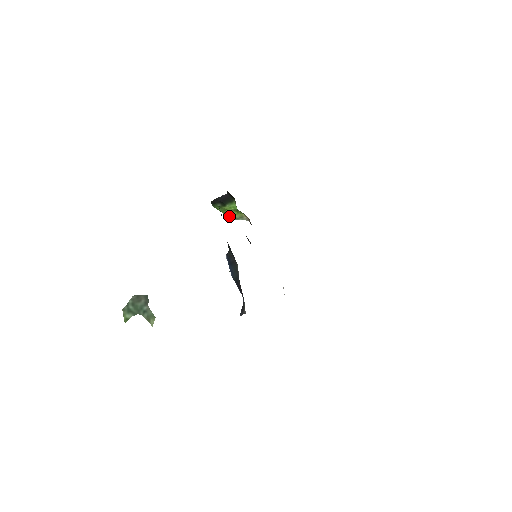
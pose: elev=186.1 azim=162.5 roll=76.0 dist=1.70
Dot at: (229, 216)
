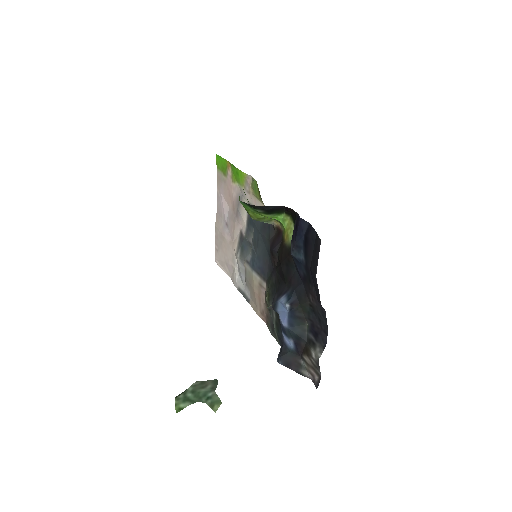
Dot at: (256, 218)
